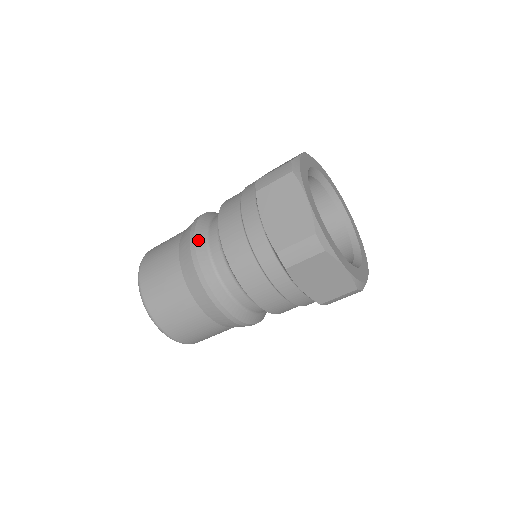
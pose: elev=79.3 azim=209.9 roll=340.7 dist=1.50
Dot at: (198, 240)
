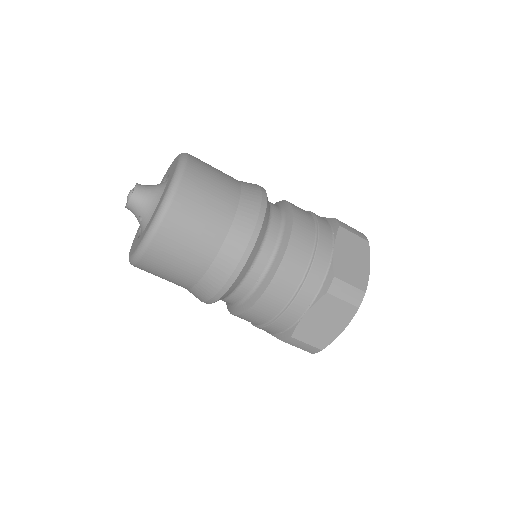
Dot at: (249, 262)
